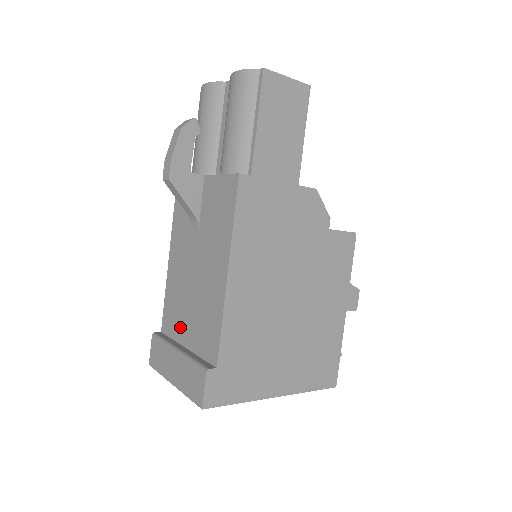
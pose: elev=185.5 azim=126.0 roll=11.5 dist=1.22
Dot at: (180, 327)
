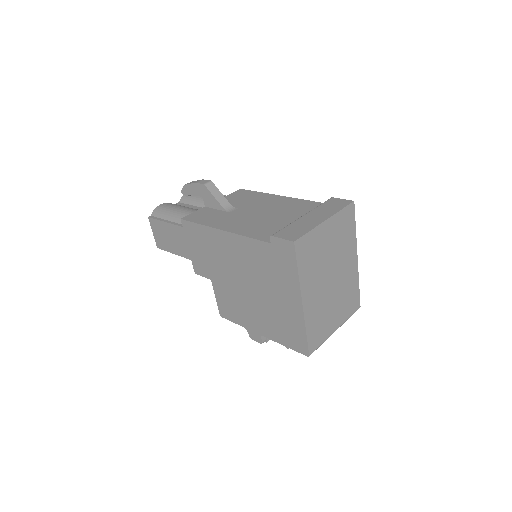
Dot at: (284, 225)
